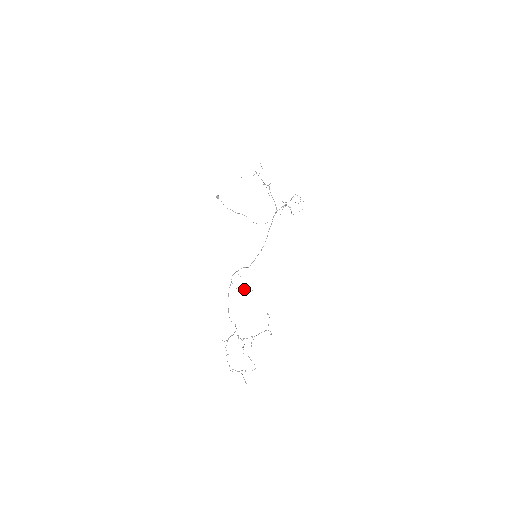
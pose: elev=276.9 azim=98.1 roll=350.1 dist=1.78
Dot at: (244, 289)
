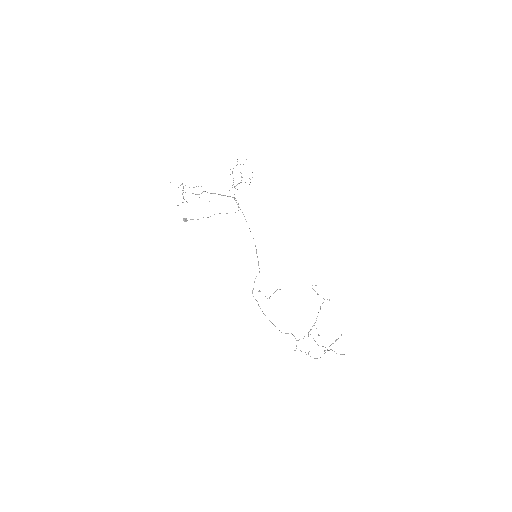
Dot at: occluded
